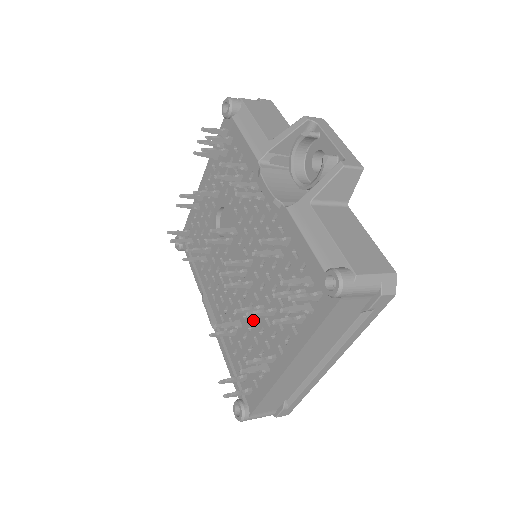
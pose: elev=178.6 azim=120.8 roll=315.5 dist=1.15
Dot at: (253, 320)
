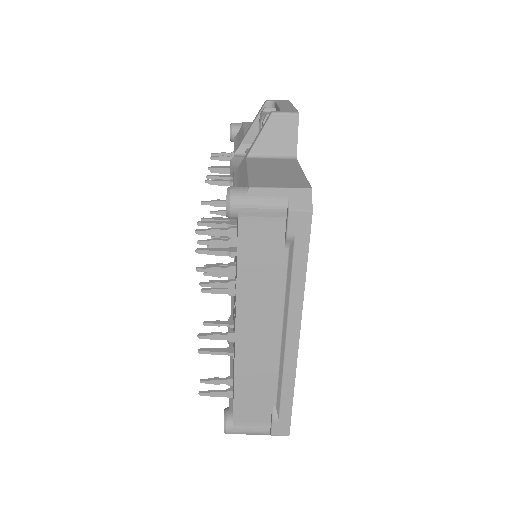
Dot at: occluded
